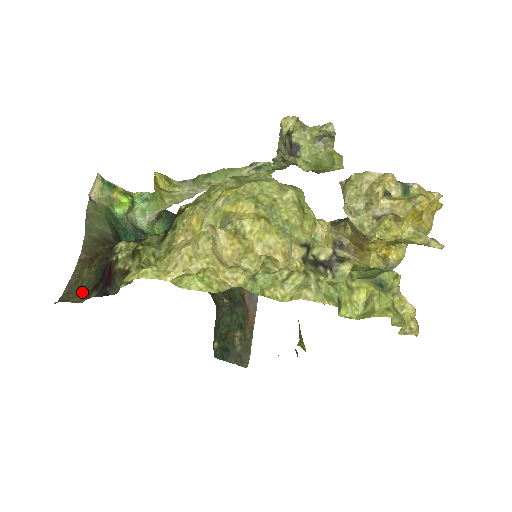
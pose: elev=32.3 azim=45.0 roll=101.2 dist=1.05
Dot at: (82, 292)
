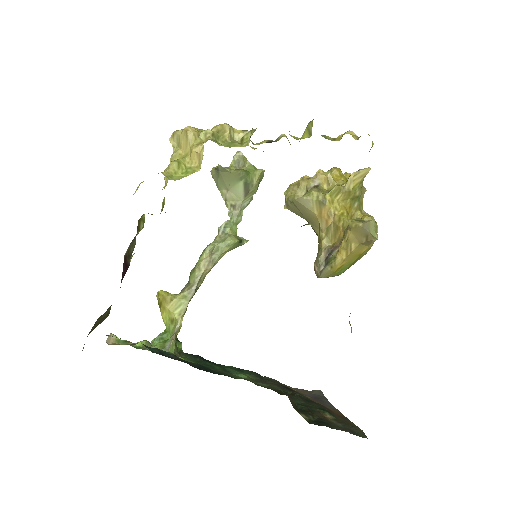
Dot at: (107, 313)
